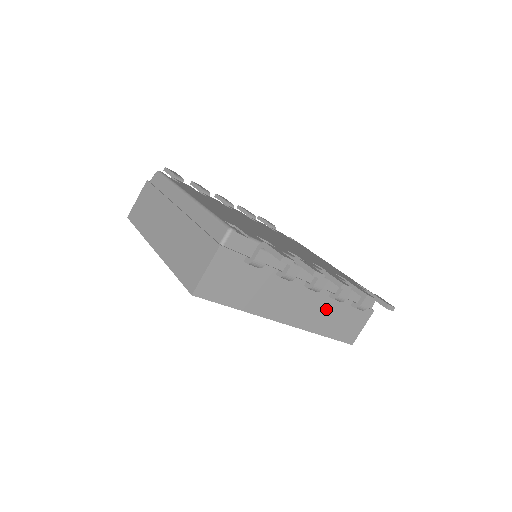
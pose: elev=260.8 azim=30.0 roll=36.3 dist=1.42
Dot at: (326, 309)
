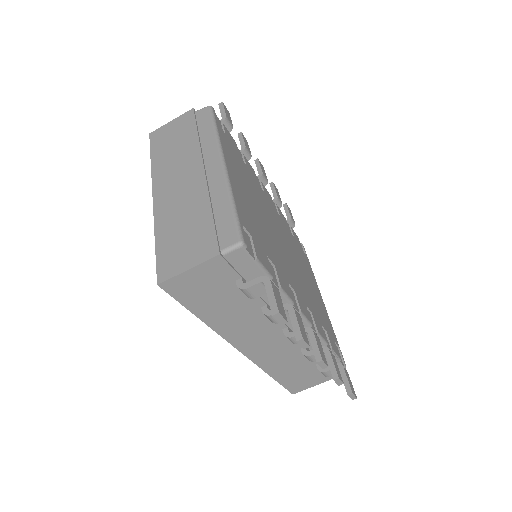
Dot at: (290, 357)
